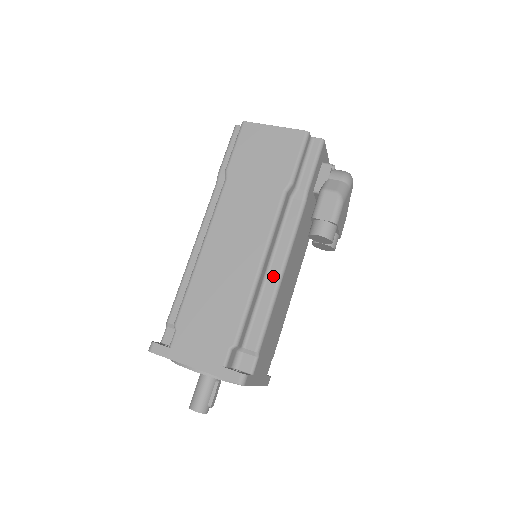
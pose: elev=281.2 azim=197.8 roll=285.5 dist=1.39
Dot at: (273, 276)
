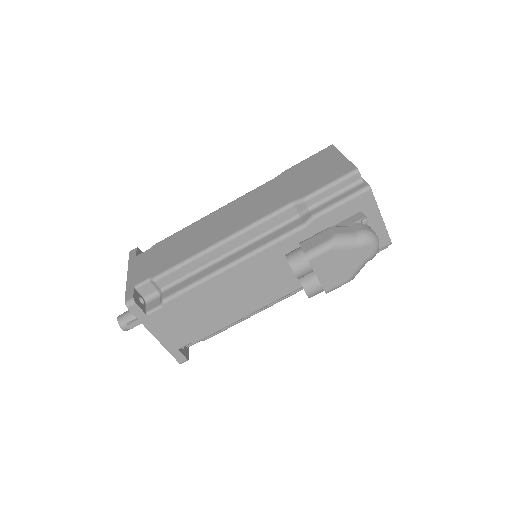
Dot at: (227, 260)
